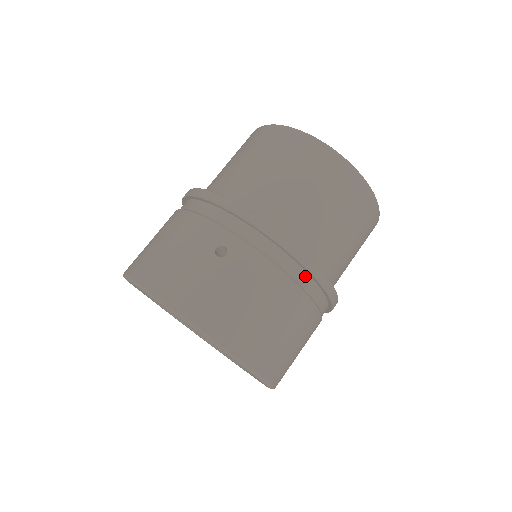
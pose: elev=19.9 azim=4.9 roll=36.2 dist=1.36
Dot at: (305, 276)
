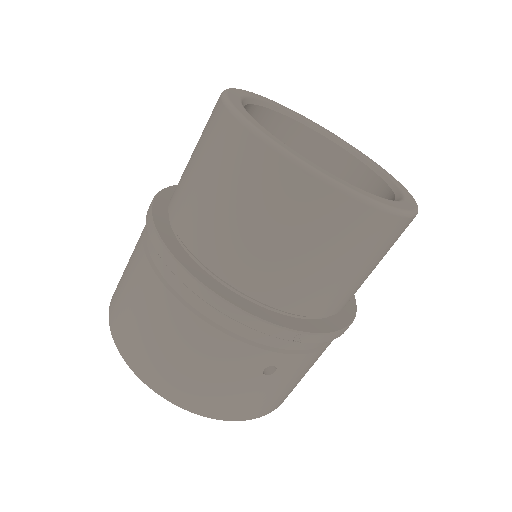
Dot at: occluded
